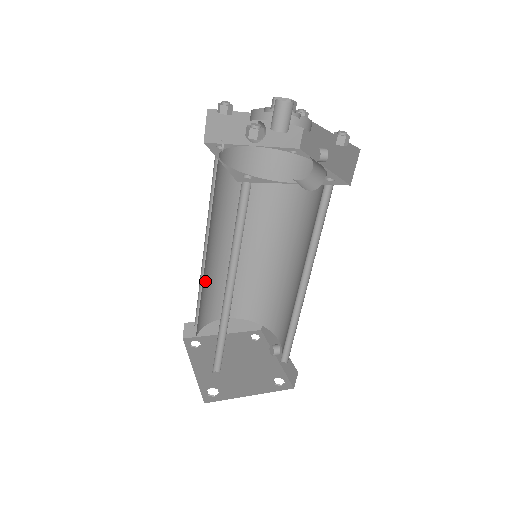
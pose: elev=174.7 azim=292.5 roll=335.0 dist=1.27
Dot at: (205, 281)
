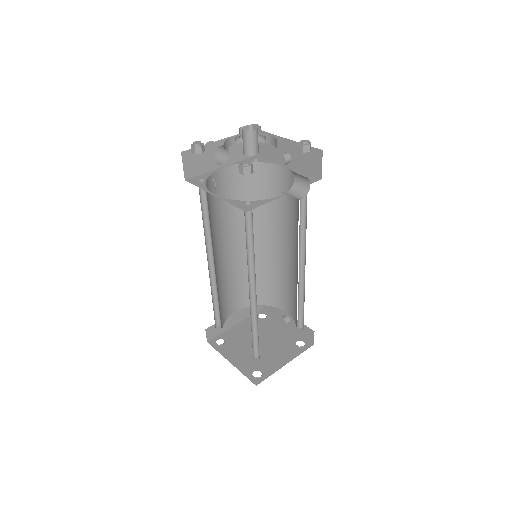
Dot at: (217, 290)
